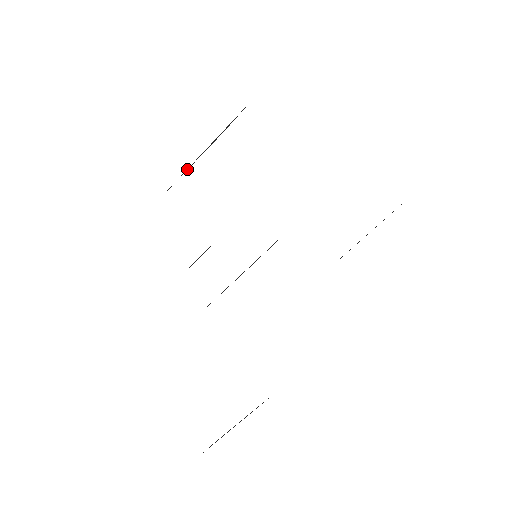
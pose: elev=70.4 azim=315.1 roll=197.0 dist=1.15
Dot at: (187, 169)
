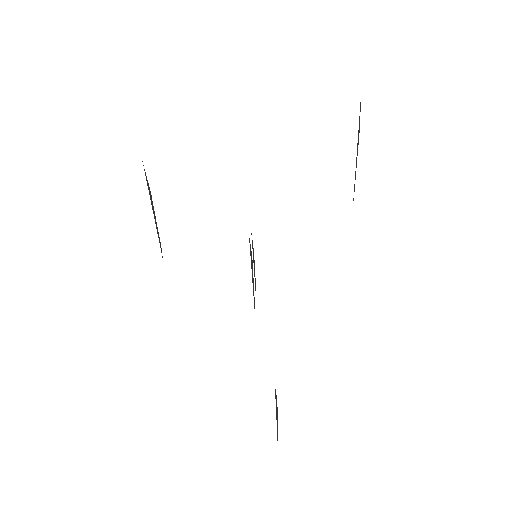
Dot at: (158, 233)
